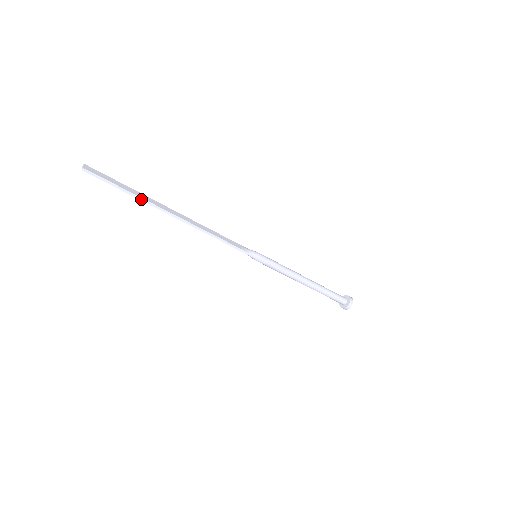
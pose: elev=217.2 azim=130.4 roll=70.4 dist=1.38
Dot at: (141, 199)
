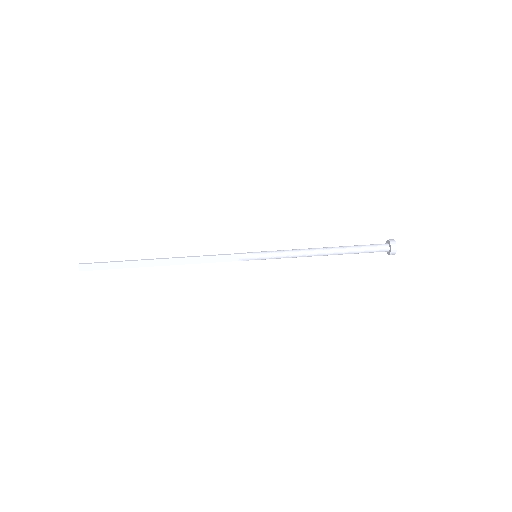
Dot at: (129, 261)
